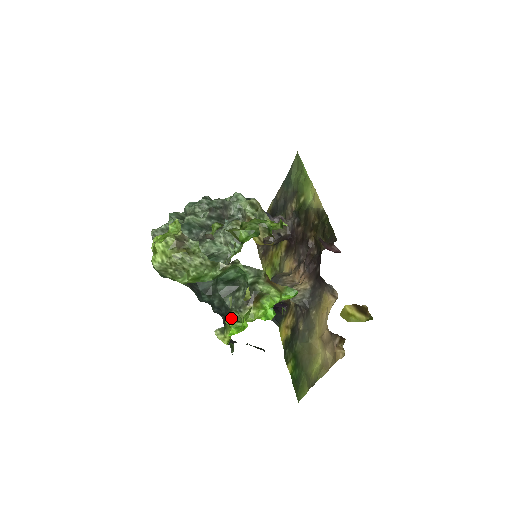
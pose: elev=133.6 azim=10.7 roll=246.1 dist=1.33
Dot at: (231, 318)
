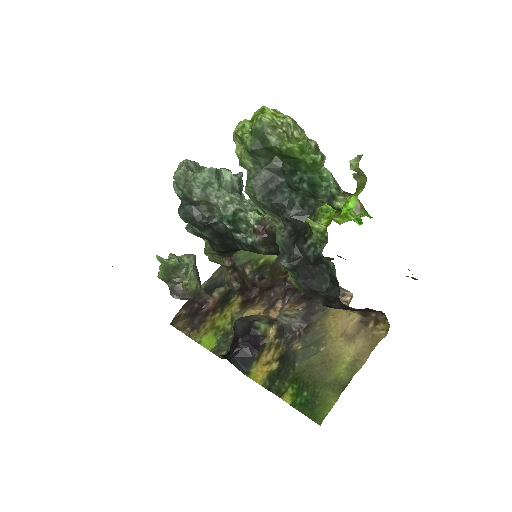
Dot at: (327, 205)
